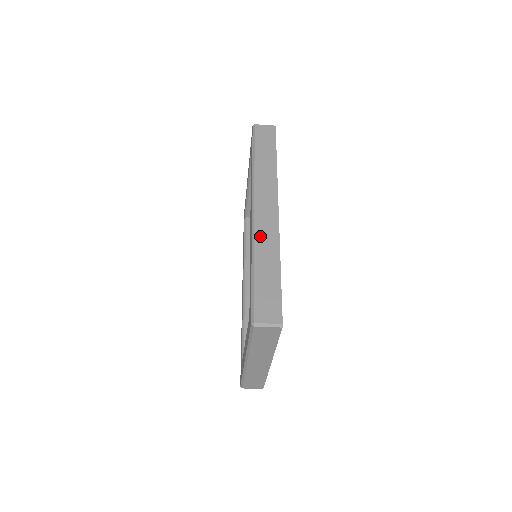
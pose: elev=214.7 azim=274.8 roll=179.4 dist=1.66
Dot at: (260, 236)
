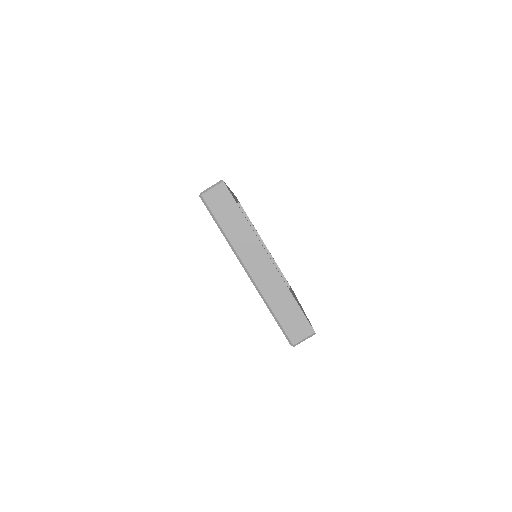
Dot at: occluded
